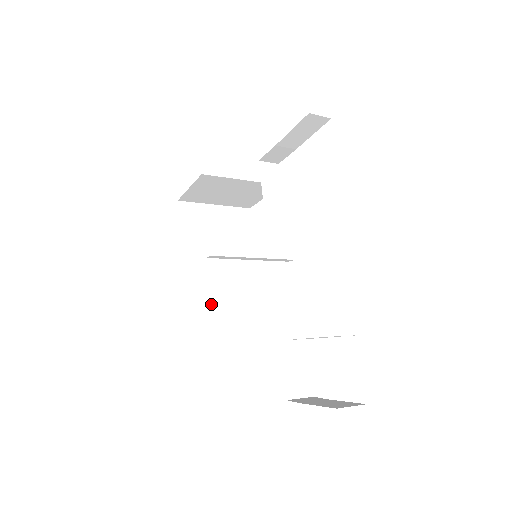
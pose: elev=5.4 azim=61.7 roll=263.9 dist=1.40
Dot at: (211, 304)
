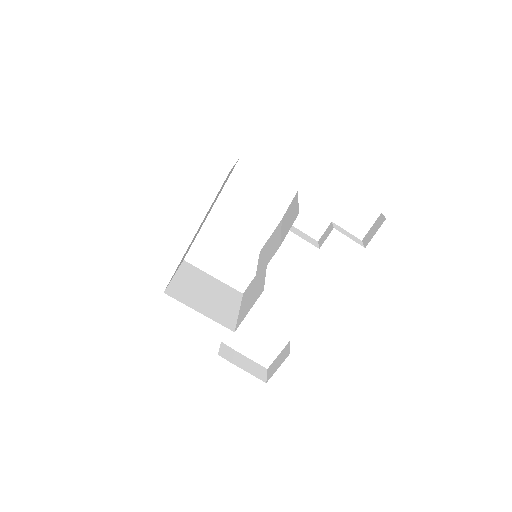
Dot at: (181, 261)
